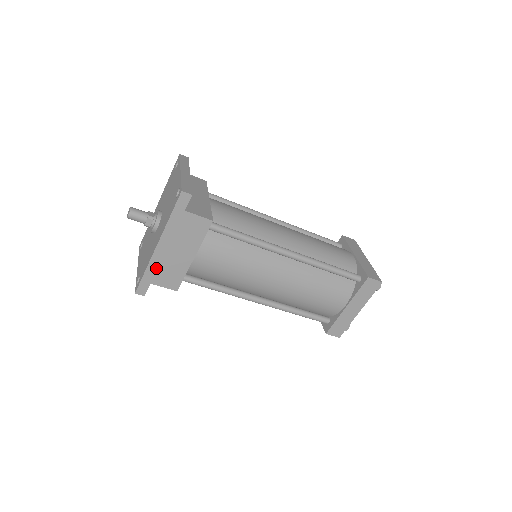
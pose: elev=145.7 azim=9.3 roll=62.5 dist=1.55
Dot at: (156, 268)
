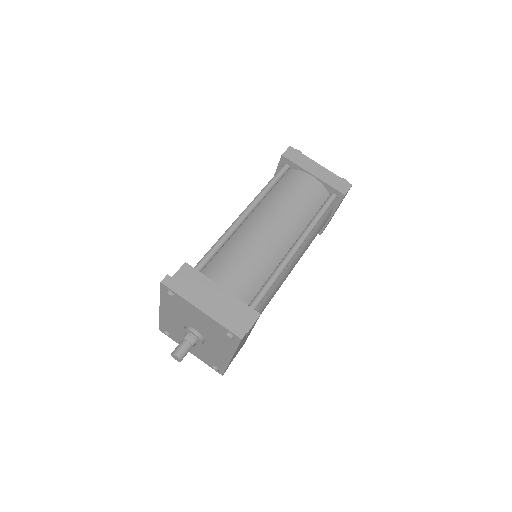
Dot at: occluded
